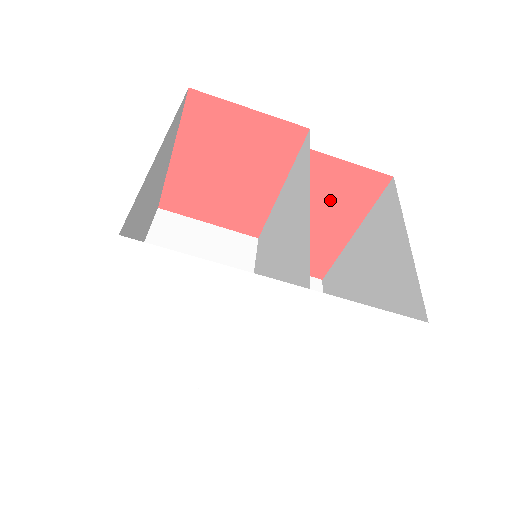
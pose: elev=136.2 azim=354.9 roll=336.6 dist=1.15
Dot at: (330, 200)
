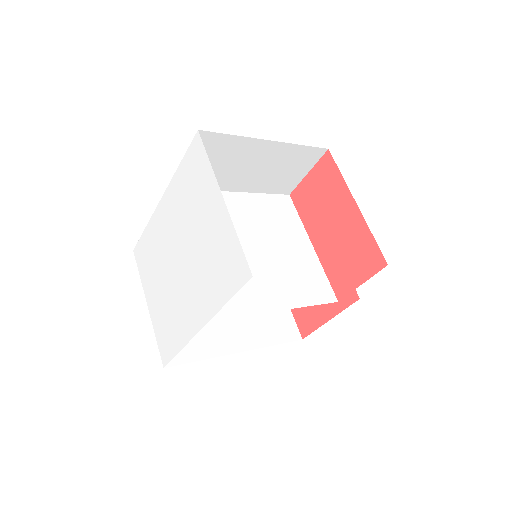
Dot at: (323, 204)
